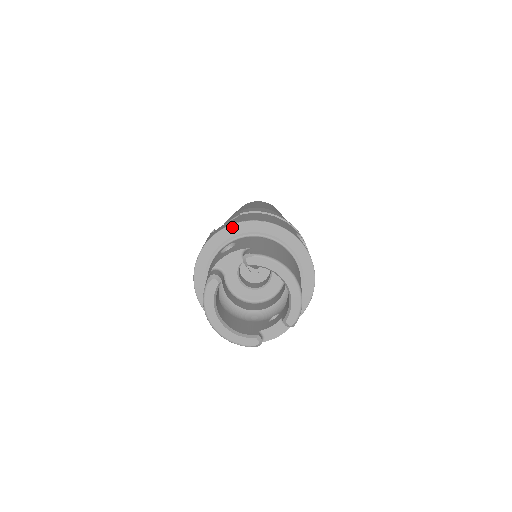
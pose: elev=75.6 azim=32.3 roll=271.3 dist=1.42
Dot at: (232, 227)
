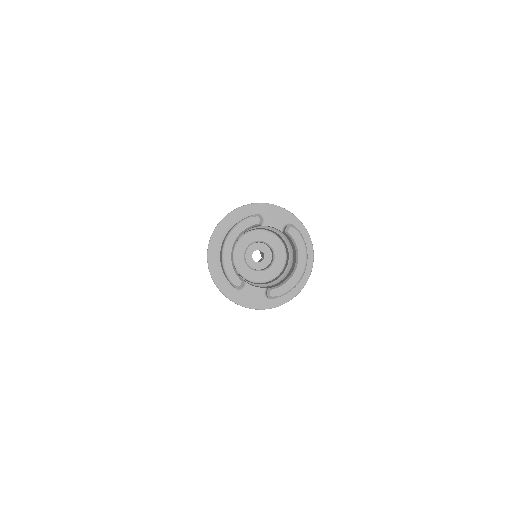
Dot at: (284, 211)
